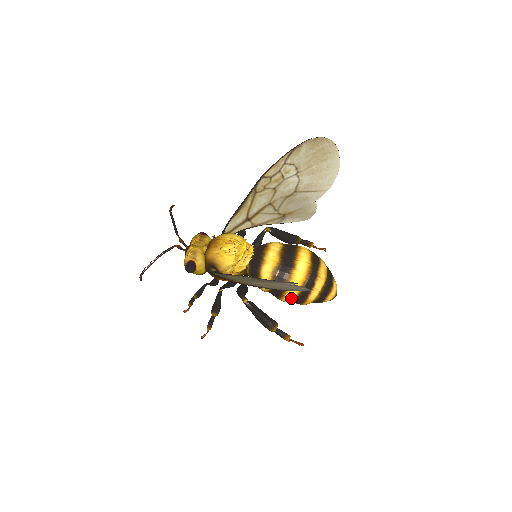
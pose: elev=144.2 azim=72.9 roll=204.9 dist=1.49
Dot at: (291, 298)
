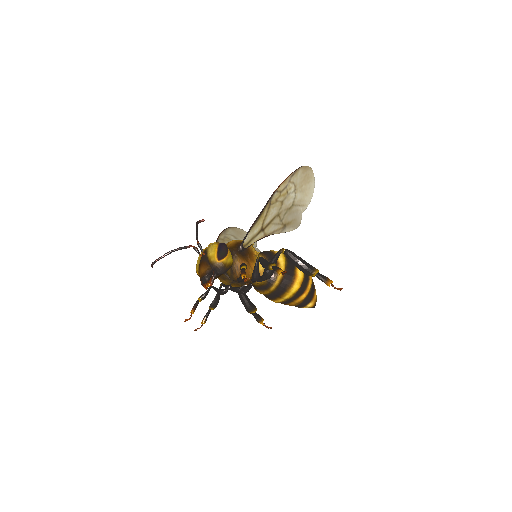
Dot at: occluded
